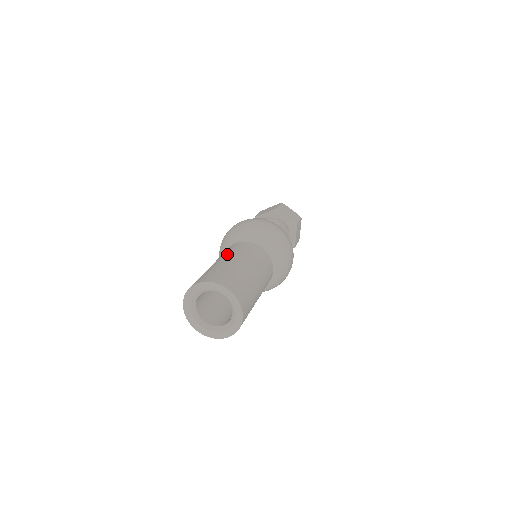
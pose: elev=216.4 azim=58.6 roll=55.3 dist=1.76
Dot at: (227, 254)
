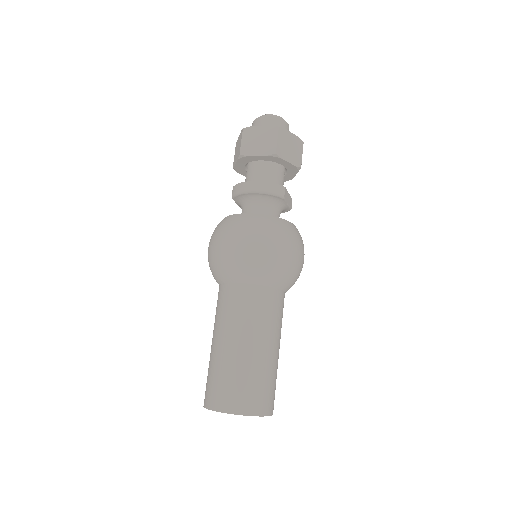
Dot at: (241, 328)
